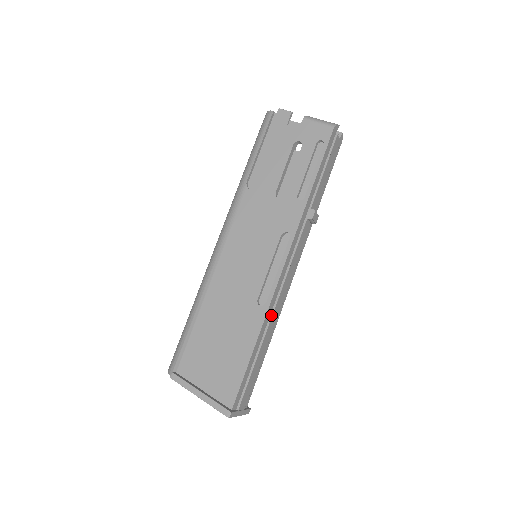
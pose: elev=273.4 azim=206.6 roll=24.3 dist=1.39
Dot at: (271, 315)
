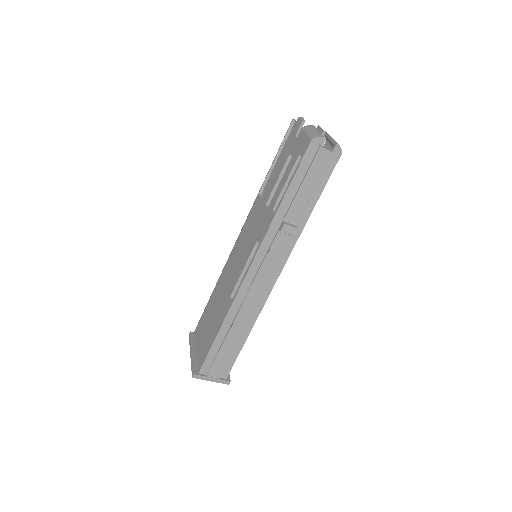
Dot at: (239, 310)
